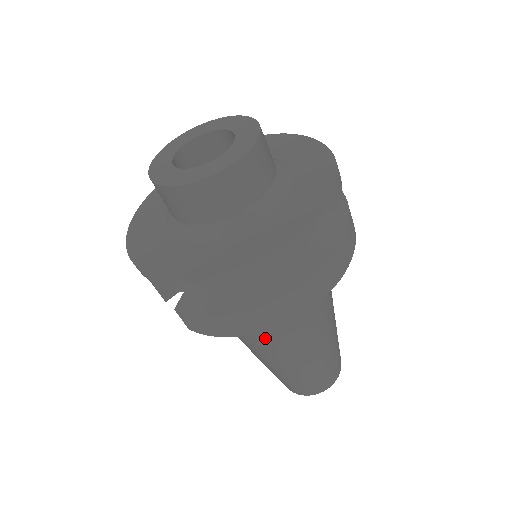
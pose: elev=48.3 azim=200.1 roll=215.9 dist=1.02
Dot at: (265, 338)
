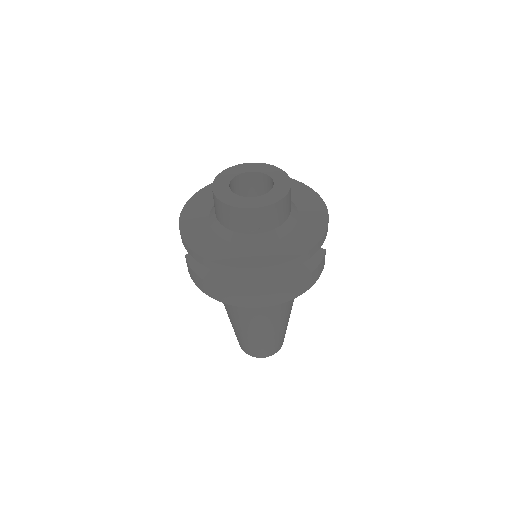
Dot at: occluded
